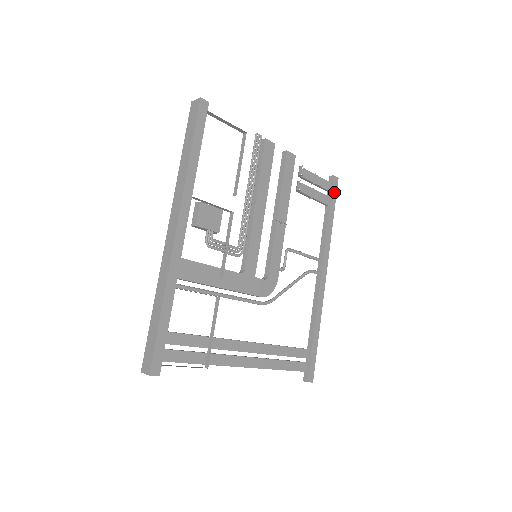
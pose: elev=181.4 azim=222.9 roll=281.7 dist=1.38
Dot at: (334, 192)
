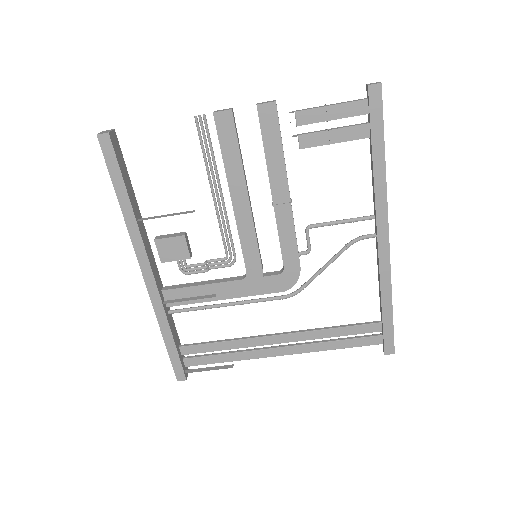
Dot at: (376, 112)
